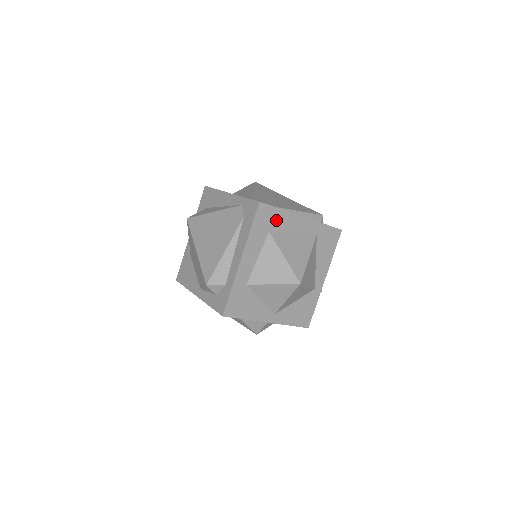
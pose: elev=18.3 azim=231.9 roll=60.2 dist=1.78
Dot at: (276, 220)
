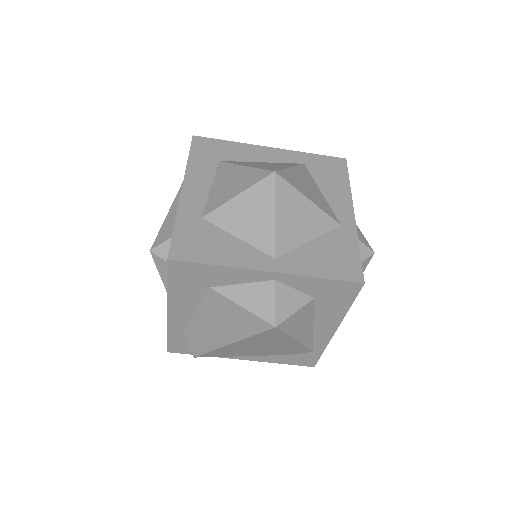
Dot at: (226, 151)
